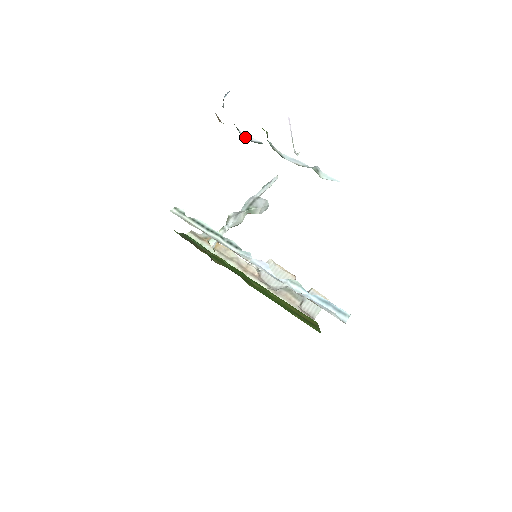
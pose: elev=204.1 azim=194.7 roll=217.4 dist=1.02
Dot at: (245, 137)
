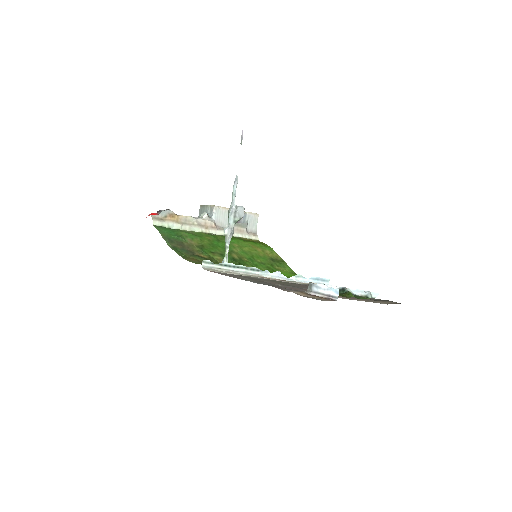
Dot at: occluded
